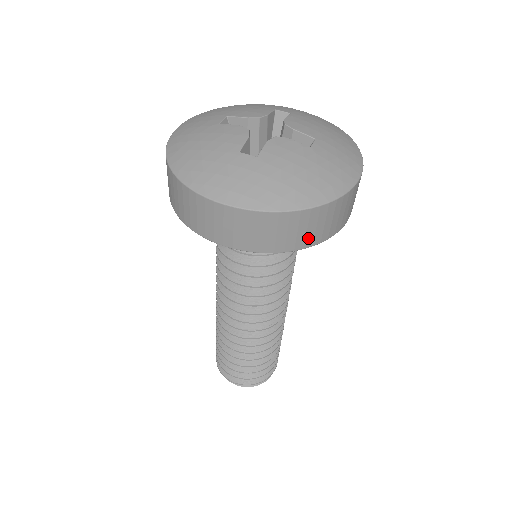
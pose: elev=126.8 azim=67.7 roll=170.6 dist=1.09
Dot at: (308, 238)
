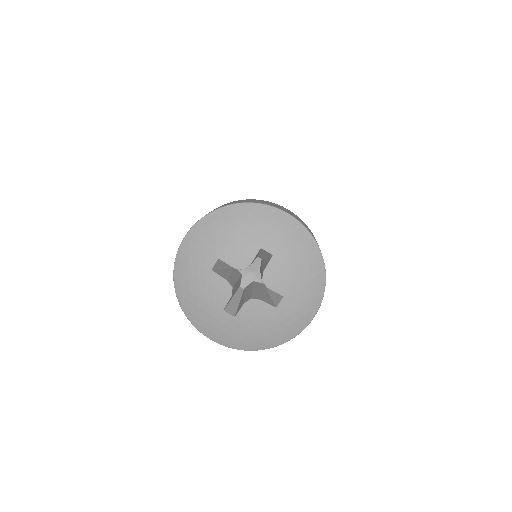
Dot at: occluded
